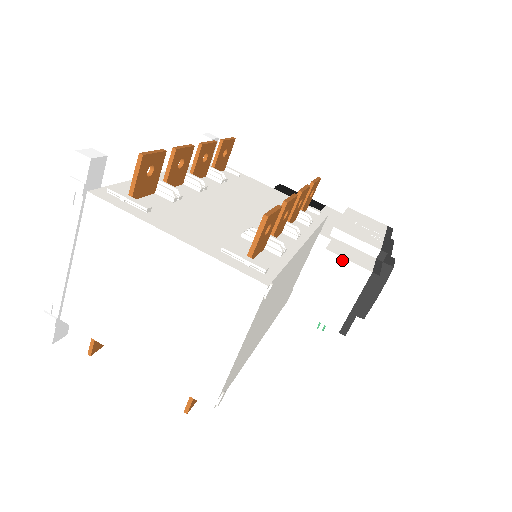
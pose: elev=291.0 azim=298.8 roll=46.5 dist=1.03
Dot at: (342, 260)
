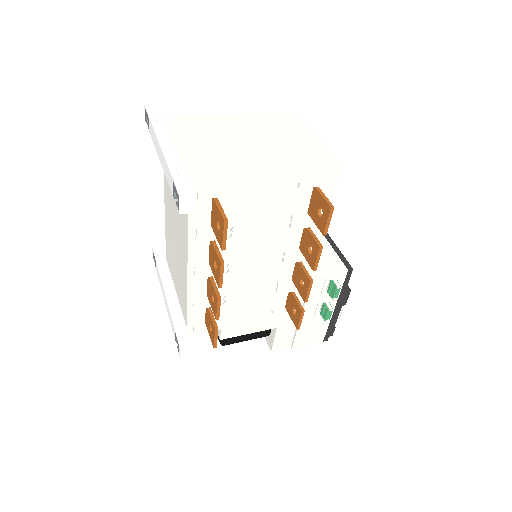
Dot at: occluded
